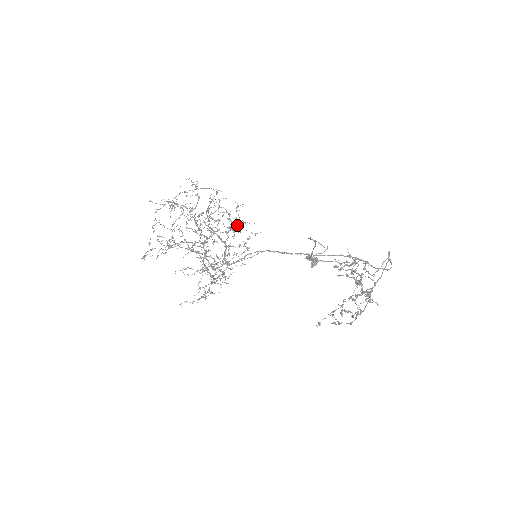
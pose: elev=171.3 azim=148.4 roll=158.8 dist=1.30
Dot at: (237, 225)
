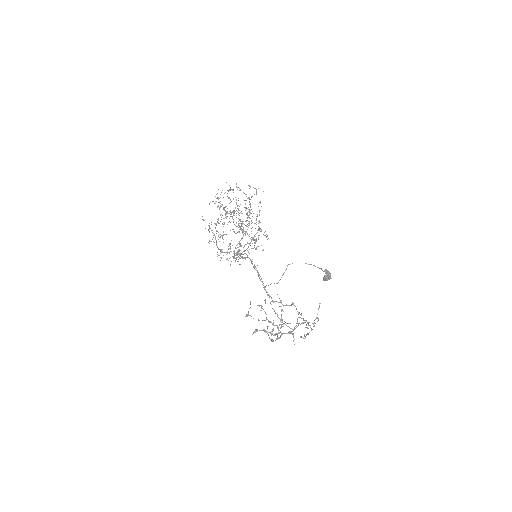
Dot at: occluded
